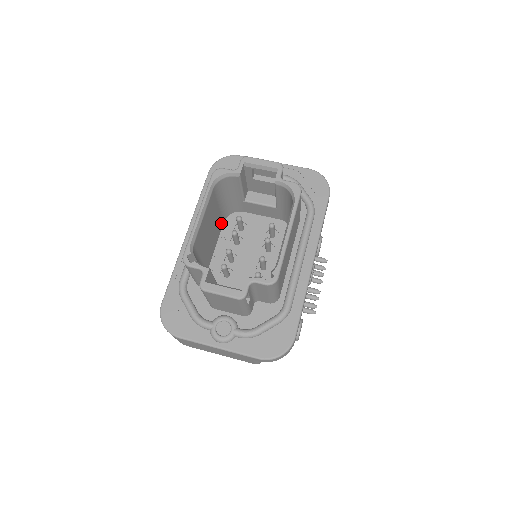
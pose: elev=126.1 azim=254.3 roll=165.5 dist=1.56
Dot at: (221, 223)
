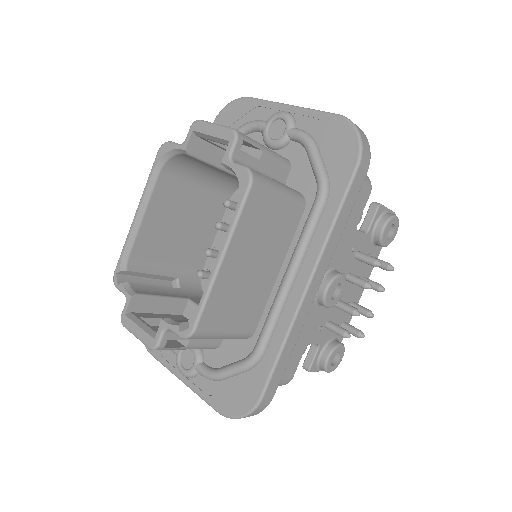
Dot at: (221, 203)
